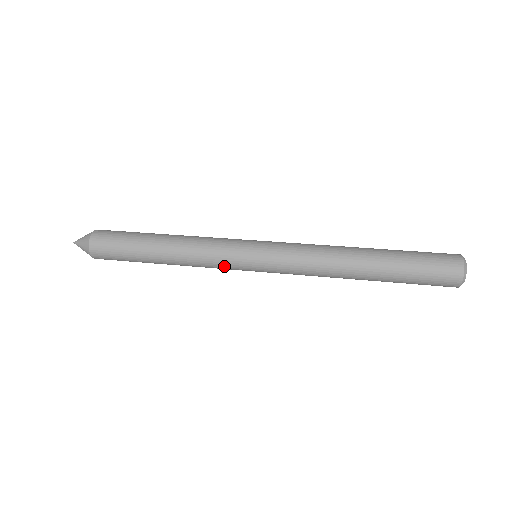
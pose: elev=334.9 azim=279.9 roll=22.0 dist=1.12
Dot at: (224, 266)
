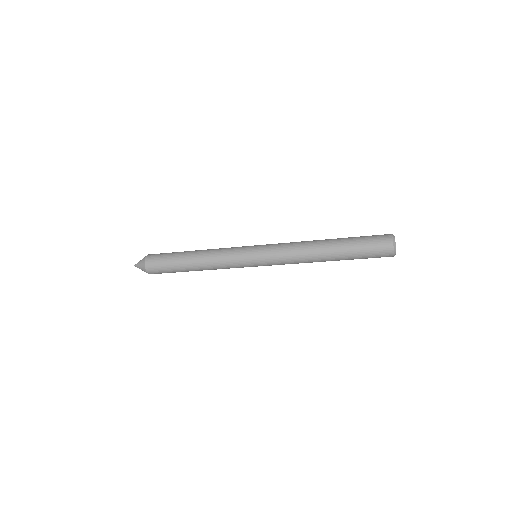
Dot at: (234, 251)
